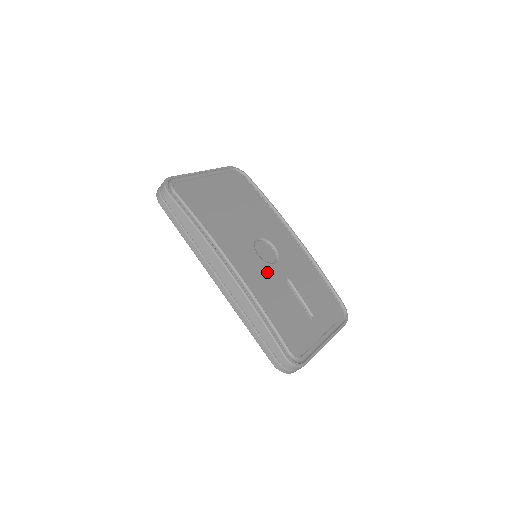
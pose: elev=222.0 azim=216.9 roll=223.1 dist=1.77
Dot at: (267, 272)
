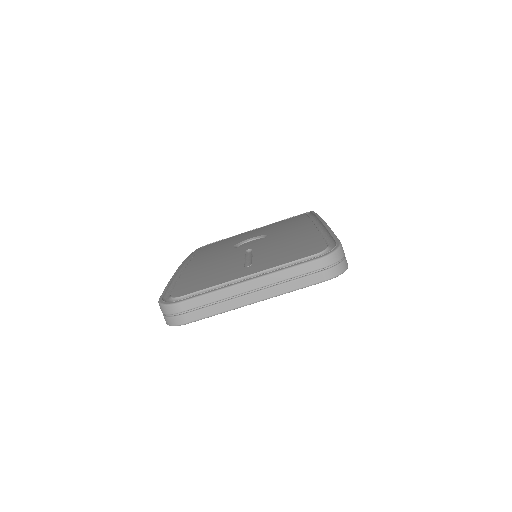
Dot at: (227, 253)
